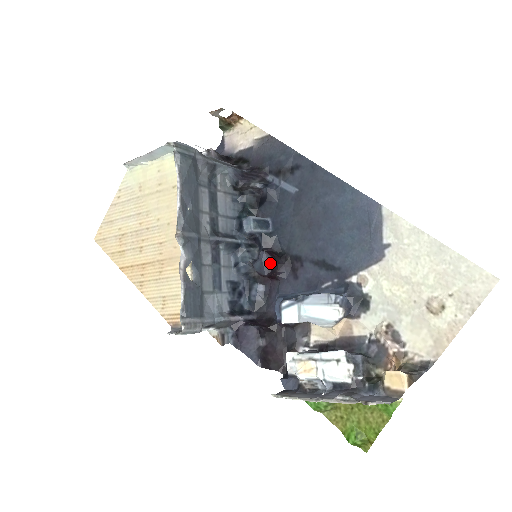
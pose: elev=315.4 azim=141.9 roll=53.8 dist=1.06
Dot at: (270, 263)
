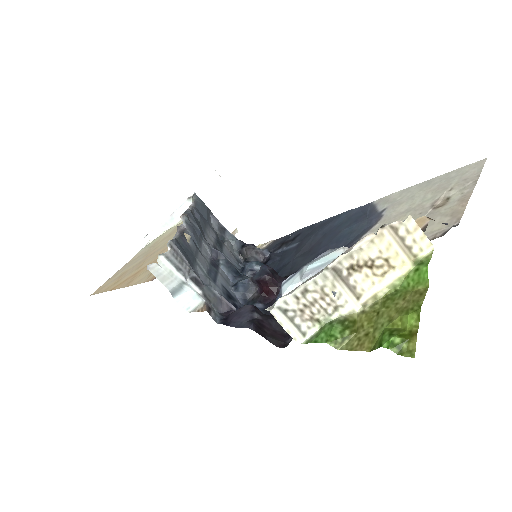
Dot at: (271, 270)
